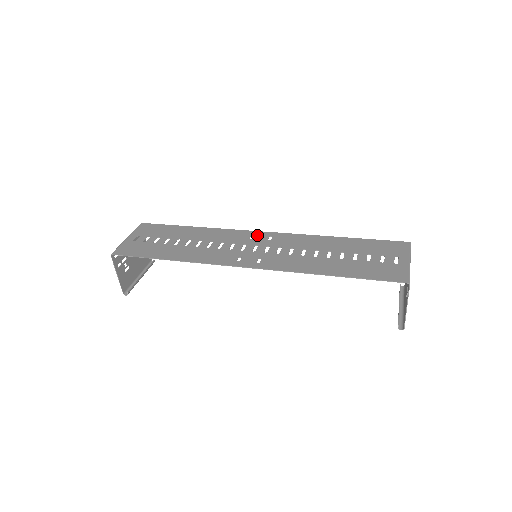
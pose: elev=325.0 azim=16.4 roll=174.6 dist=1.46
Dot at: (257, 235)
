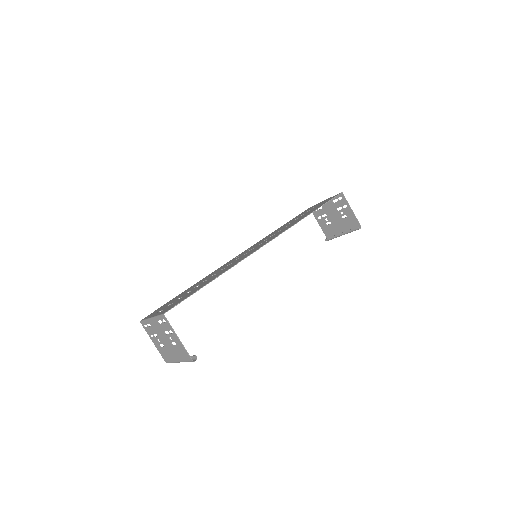
Dot at: (238, 256)
